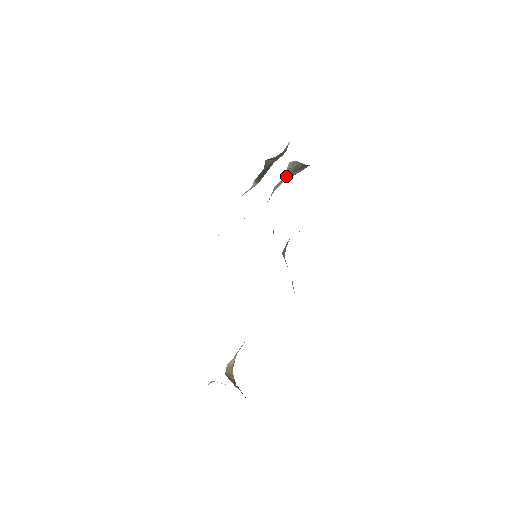
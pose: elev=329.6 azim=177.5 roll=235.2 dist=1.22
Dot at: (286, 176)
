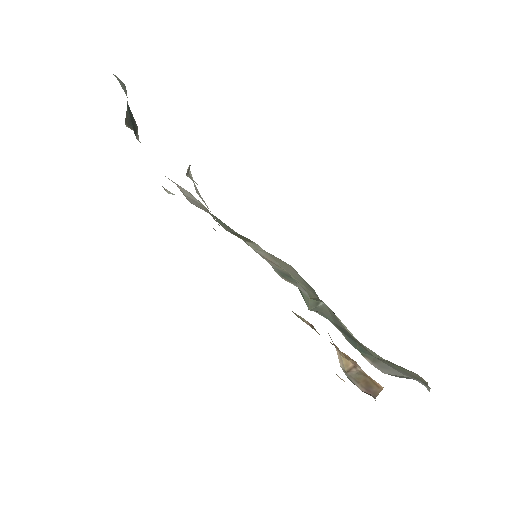
Dot at: occluded
